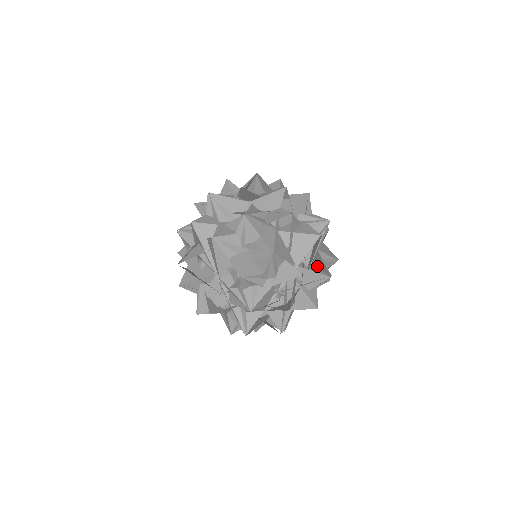
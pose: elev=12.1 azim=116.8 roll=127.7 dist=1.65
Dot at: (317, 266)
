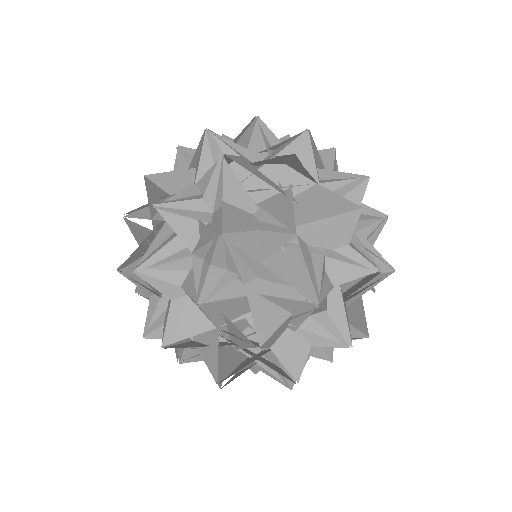
Dot at: occluded
